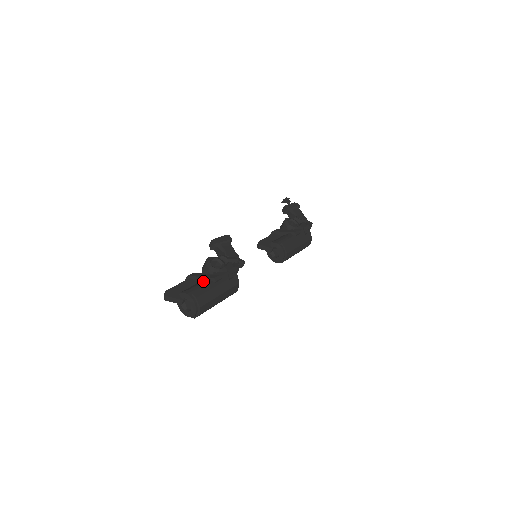
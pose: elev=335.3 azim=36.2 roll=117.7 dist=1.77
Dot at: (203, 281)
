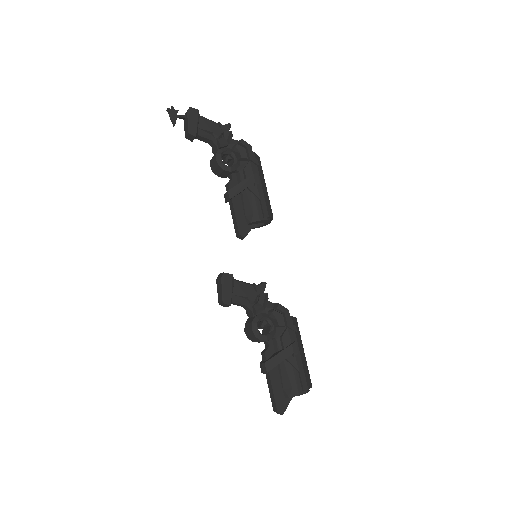
Dot at: (285, 363)
